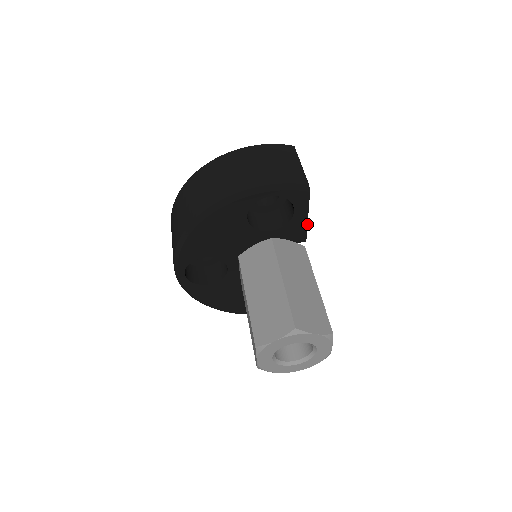
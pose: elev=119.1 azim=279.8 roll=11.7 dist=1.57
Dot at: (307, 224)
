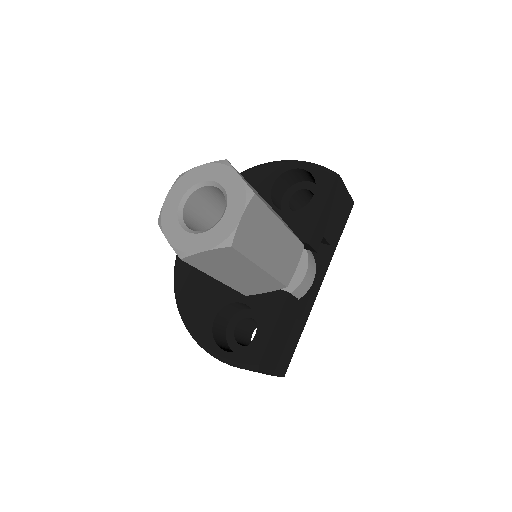
Dot at: (319, 218)
